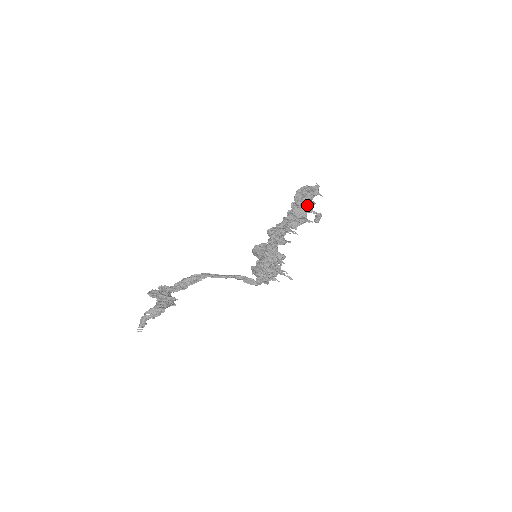
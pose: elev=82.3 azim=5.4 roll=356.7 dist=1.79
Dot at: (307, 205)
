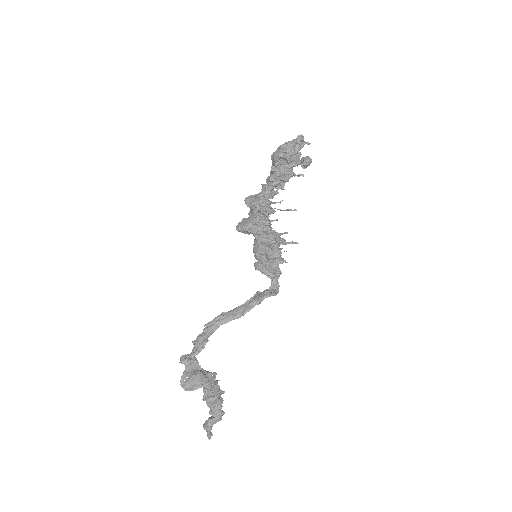
Dot at: occluded
